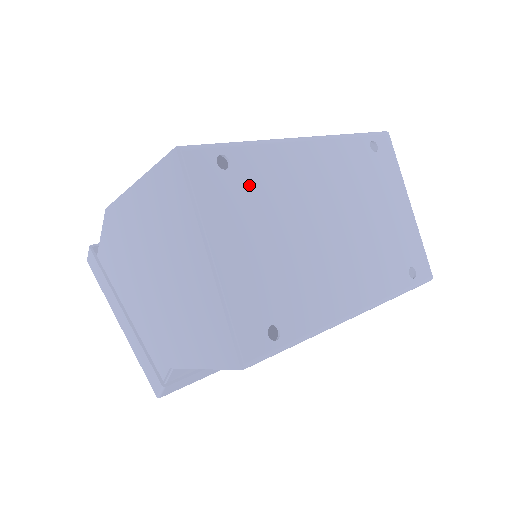
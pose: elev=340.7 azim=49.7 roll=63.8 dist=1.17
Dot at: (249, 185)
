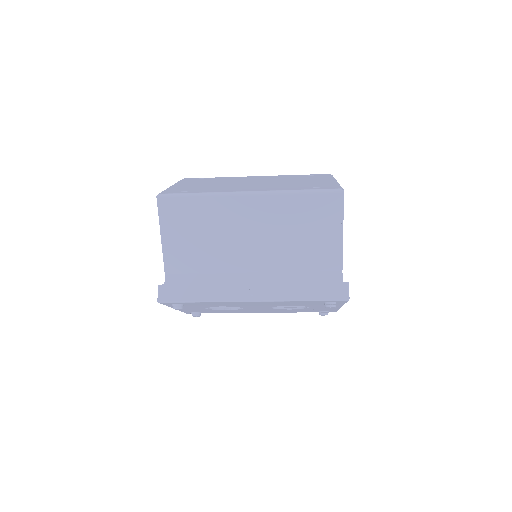
Dot at: (209, 180)
